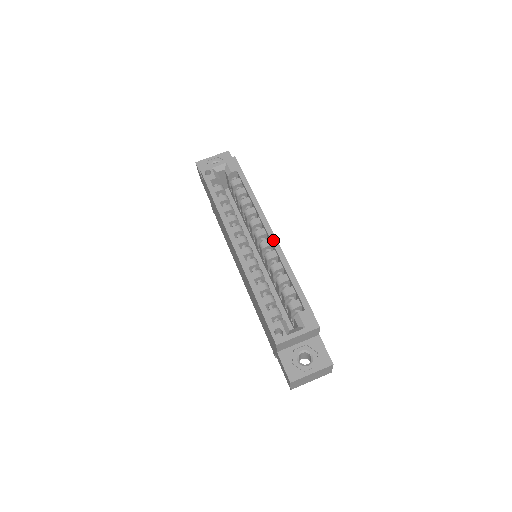
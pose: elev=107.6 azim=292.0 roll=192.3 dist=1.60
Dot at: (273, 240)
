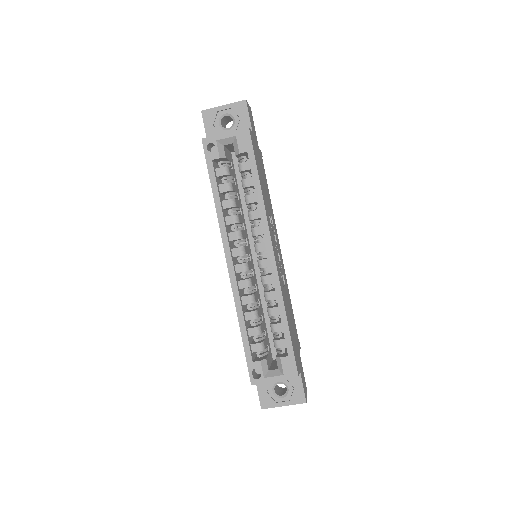
Dot at: (272, 265)
